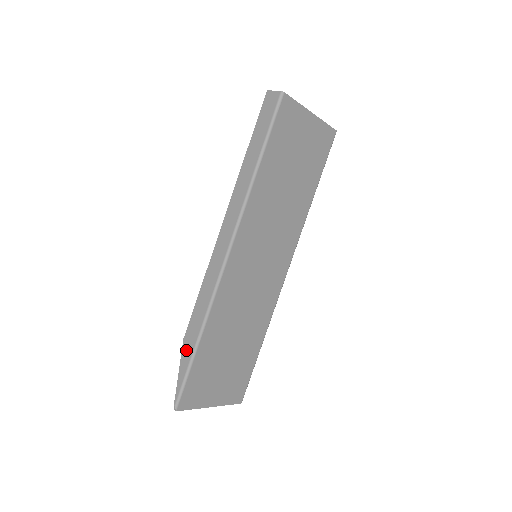
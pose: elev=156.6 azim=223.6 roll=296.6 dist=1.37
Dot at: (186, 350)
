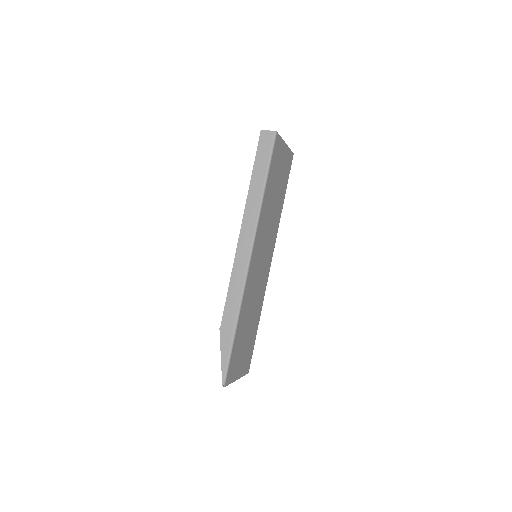
Dot at: (225, 338)
